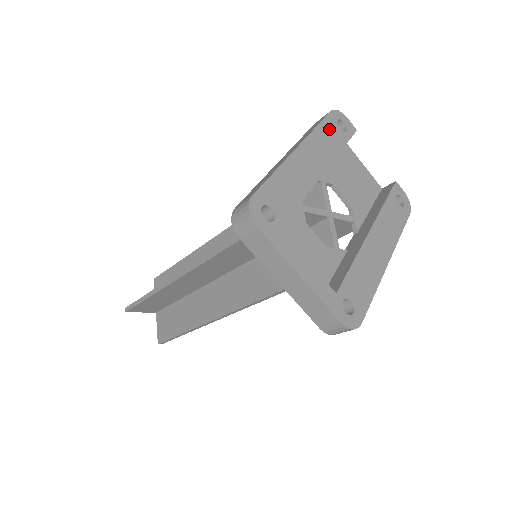
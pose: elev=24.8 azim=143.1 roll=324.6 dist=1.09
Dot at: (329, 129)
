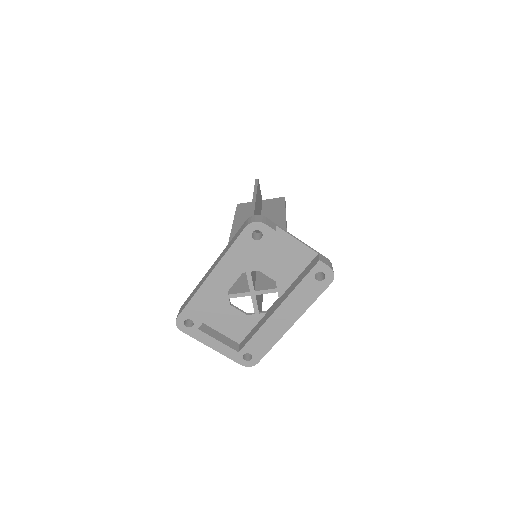
Dot at: (242, 246)
